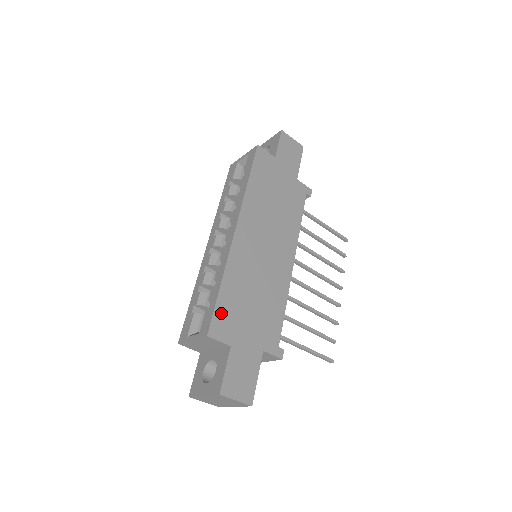
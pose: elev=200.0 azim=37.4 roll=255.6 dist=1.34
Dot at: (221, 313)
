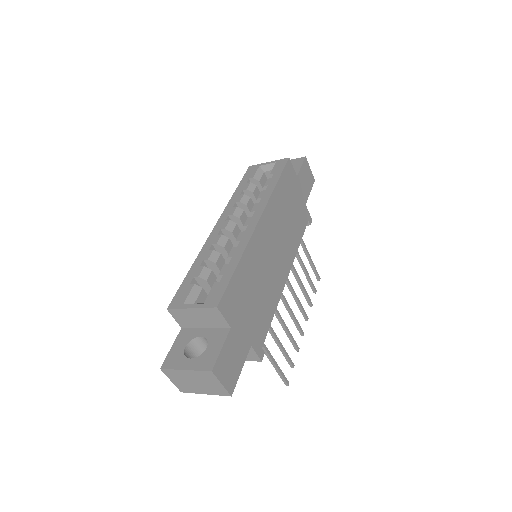
Dot at: (232, 291)
